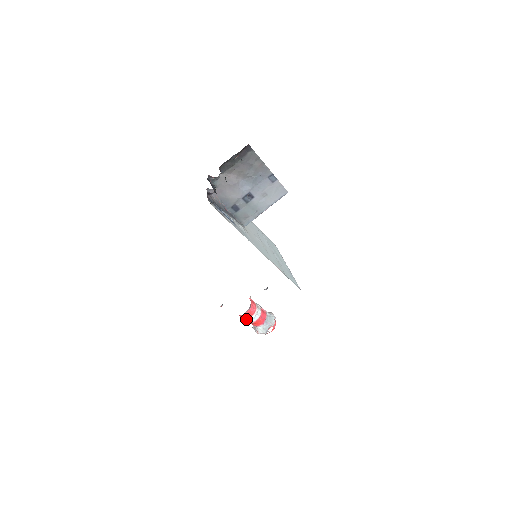
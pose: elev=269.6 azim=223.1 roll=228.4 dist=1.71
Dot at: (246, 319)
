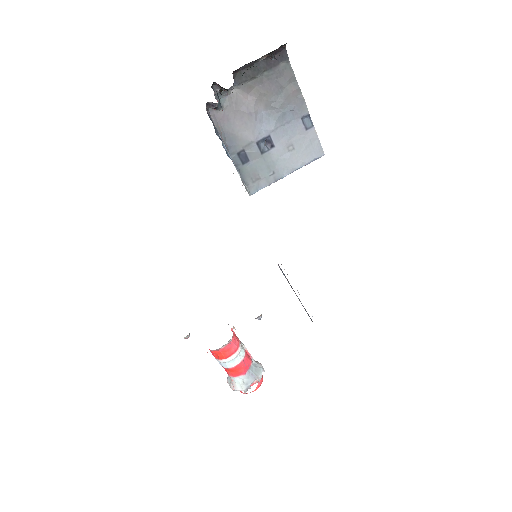
Dot at: (221, 360)
